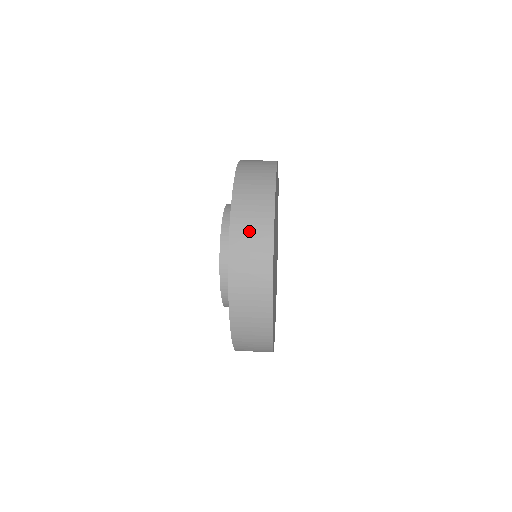
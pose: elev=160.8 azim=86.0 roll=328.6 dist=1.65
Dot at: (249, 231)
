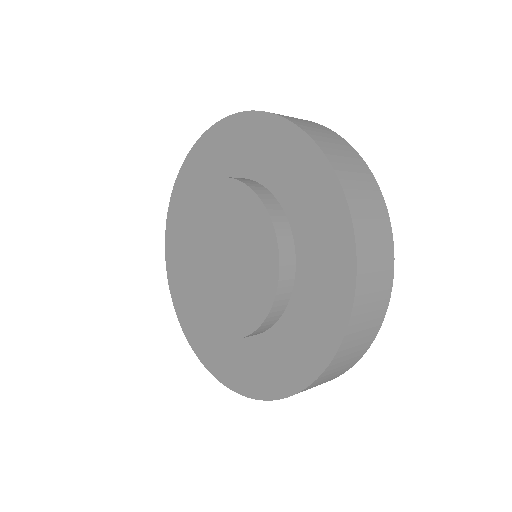
Dot at: (370, 219)
